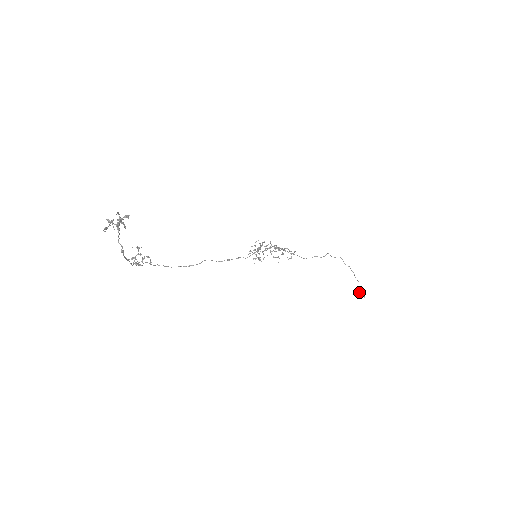
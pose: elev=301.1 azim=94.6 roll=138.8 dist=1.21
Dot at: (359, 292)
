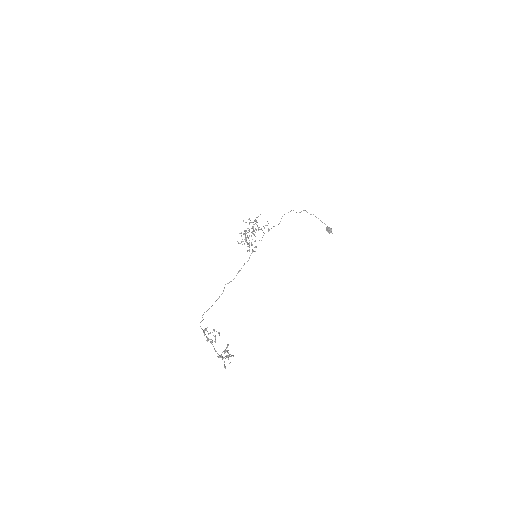
Dot at: (326, 229)
